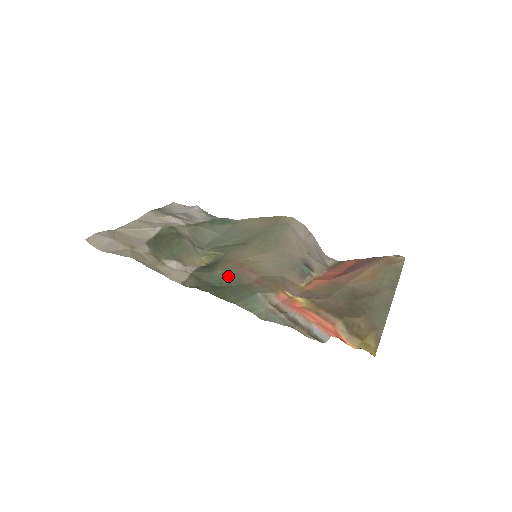
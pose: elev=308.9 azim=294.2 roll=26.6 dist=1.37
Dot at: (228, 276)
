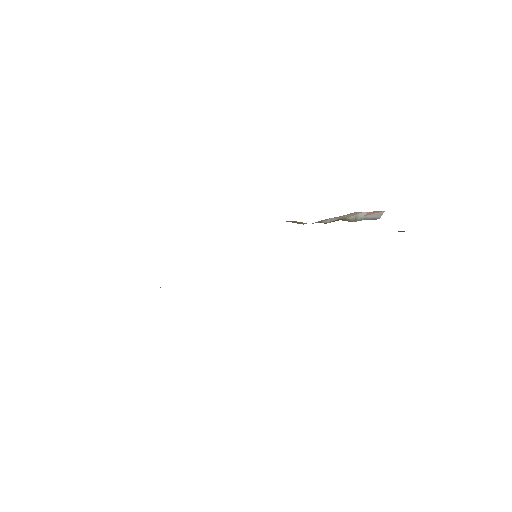
Dot at: occluded
